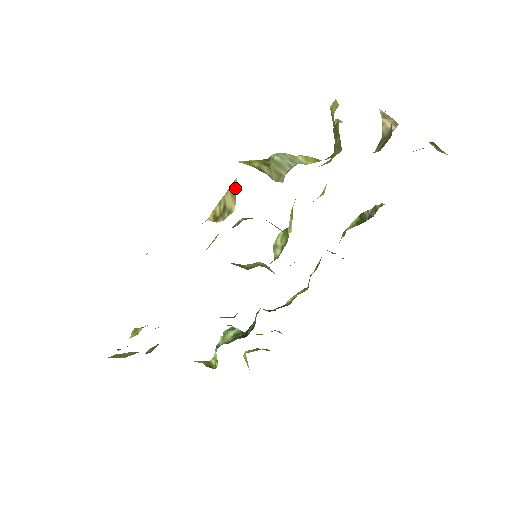
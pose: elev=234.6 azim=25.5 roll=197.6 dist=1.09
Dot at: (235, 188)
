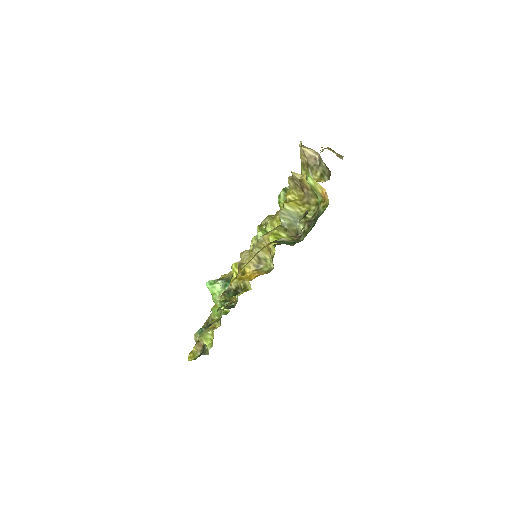
Dot at: occluded
